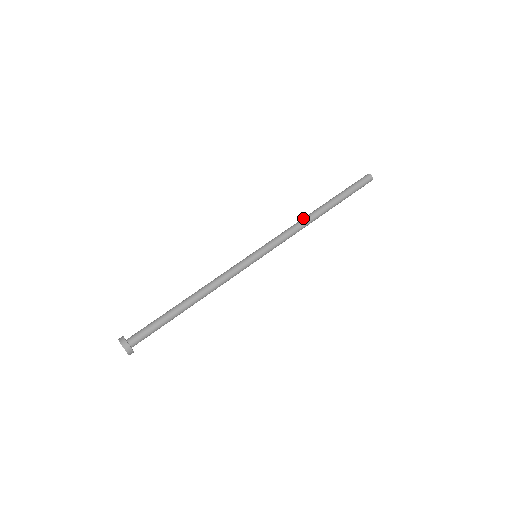
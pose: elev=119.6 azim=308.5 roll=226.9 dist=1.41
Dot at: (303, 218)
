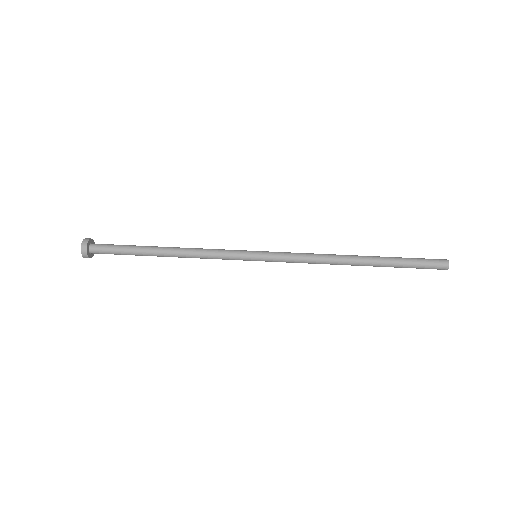
Dot at: (333, 254)
